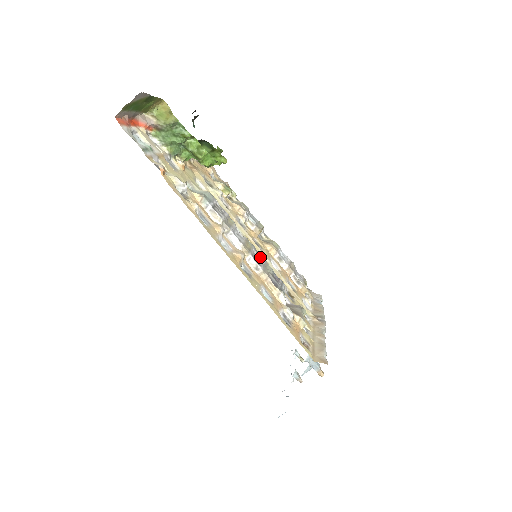
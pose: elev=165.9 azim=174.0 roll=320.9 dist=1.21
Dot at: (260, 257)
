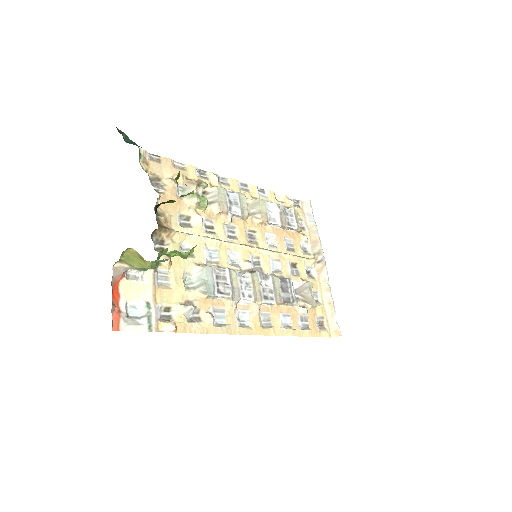
Dot at: (266, 278)
